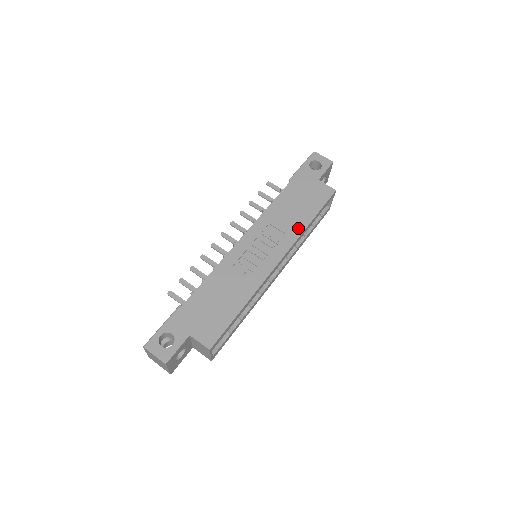
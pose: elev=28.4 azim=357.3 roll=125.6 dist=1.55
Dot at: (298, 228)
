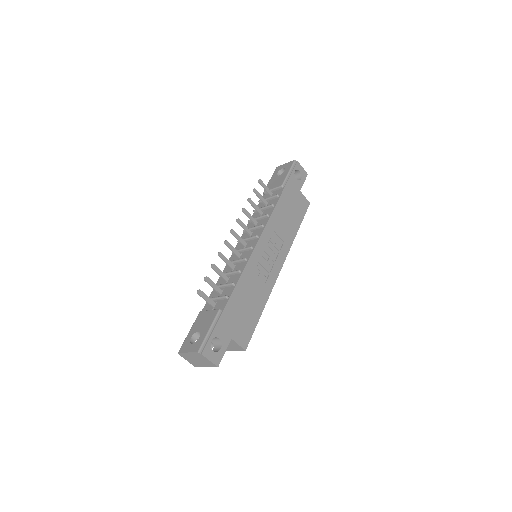
Dot at: (291, 237)
